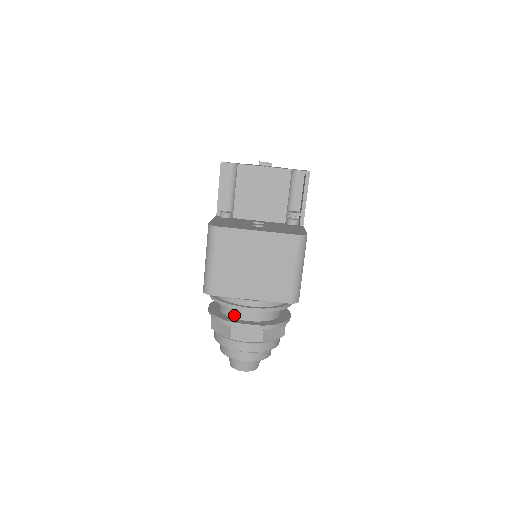
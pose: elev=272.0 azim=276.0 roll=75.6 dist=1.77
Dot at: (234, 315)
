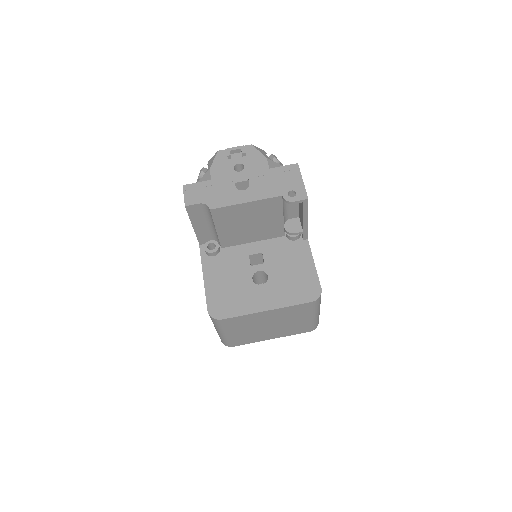
Dot at: occluded
